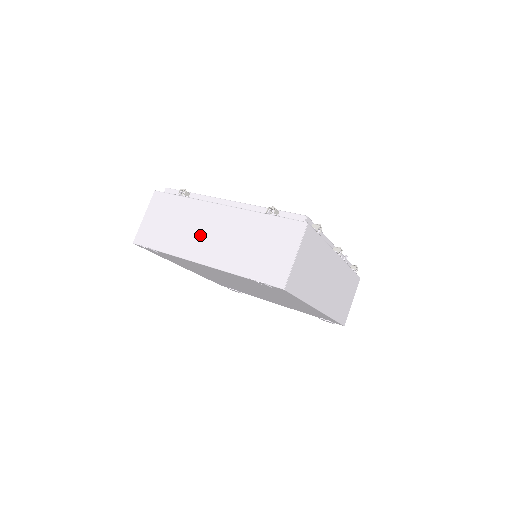
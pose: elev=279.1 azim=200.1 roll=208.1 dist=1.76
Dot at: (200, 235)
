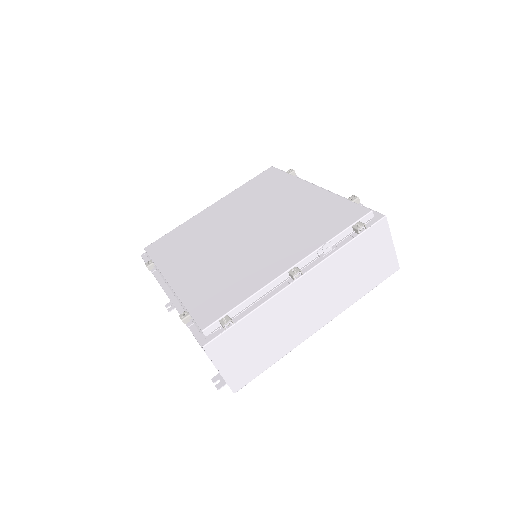
Dot at: occluded
